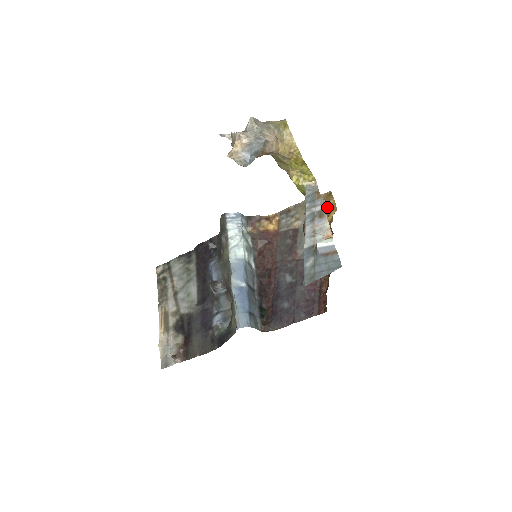
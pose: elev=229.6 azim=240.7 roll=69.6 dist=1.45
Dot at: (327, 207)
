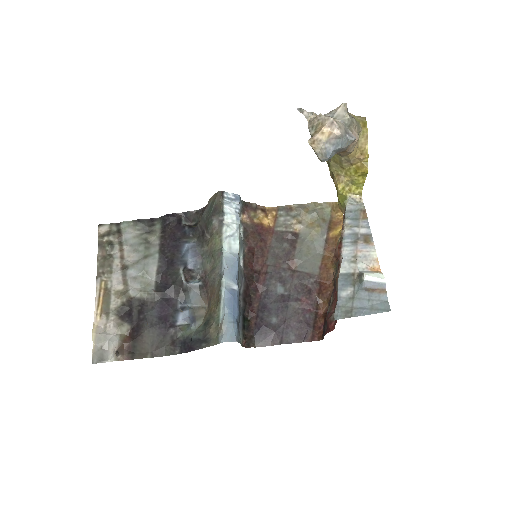
Dot at: (334, 219)
